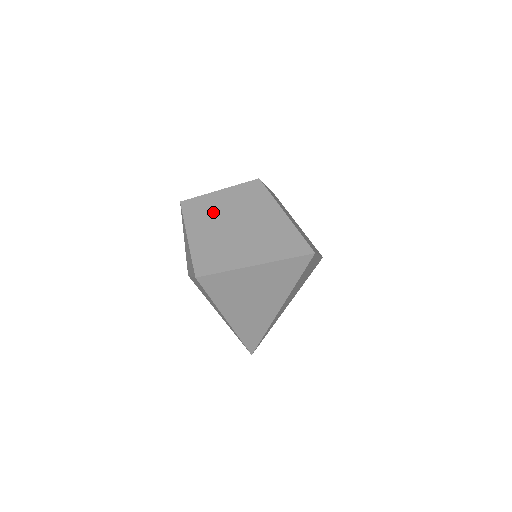
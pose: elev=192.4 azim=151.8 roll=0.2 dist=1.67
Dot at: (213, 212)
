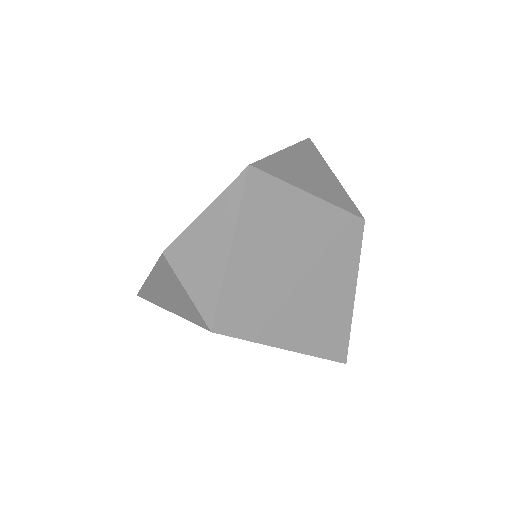
Dot at: (287, 233)
